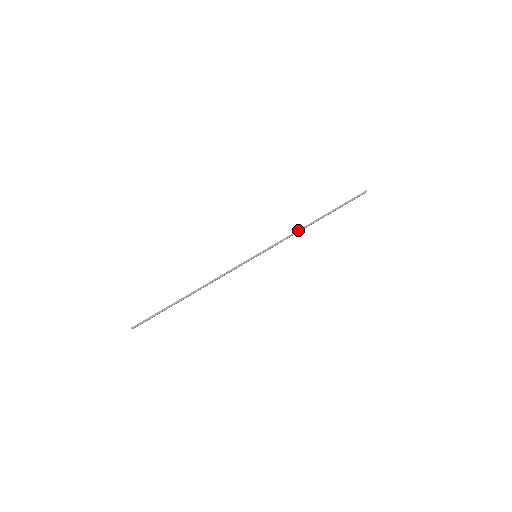
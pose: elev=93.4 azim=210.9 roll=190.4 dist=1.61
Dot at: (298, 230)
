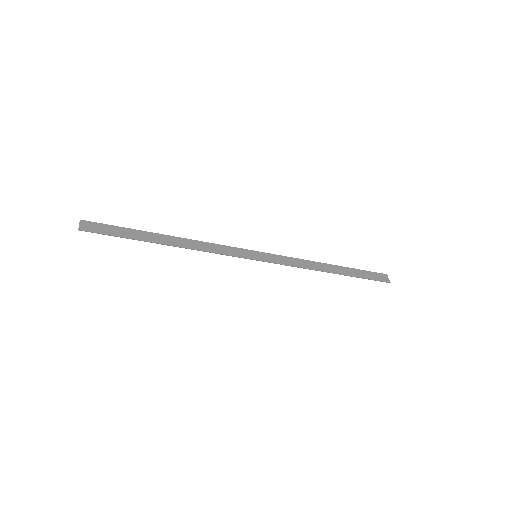
Dot at: (310, 269)
